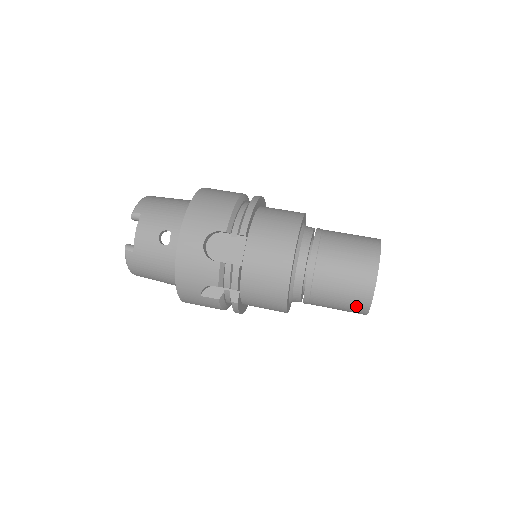
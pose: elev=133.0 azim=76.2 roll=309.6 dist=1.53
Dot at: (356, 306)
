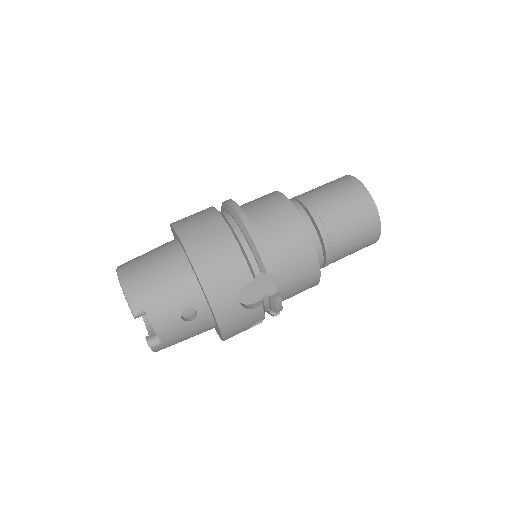
Dot at: occluded
